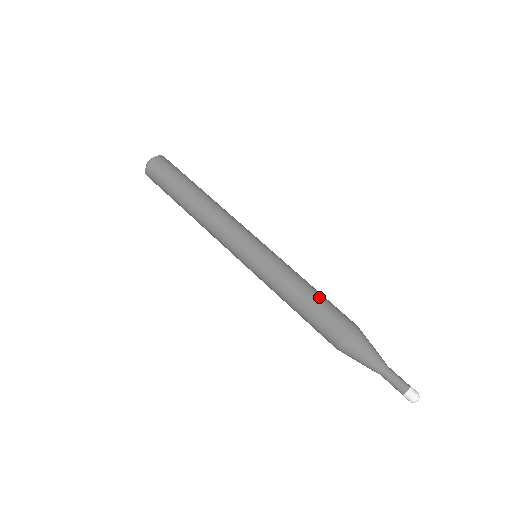
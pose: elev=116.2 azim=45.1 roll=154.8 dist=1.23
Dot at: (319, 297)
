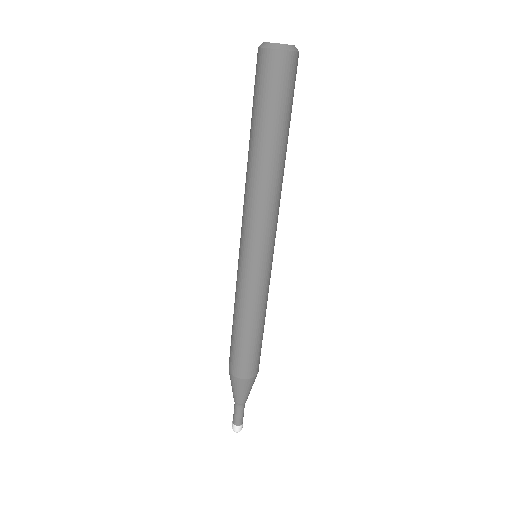
Dot at: occluded
